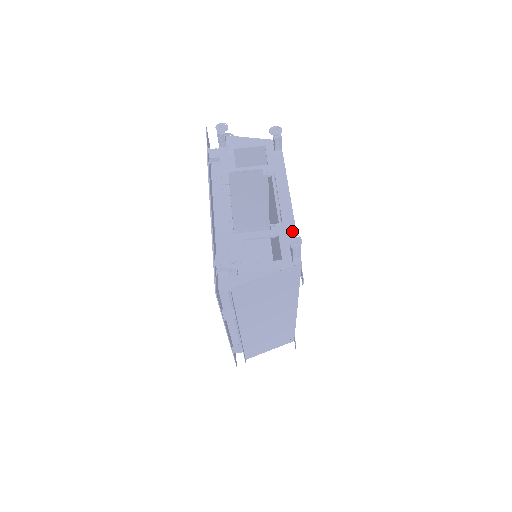
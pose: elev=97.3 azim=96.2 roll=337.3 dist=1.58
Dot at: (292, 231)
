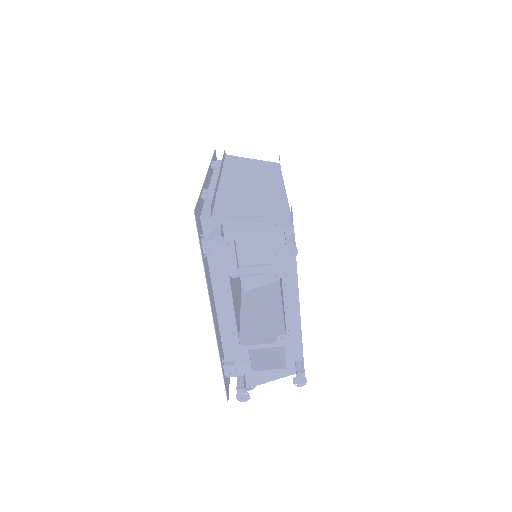
Dot at: (298, 343)
